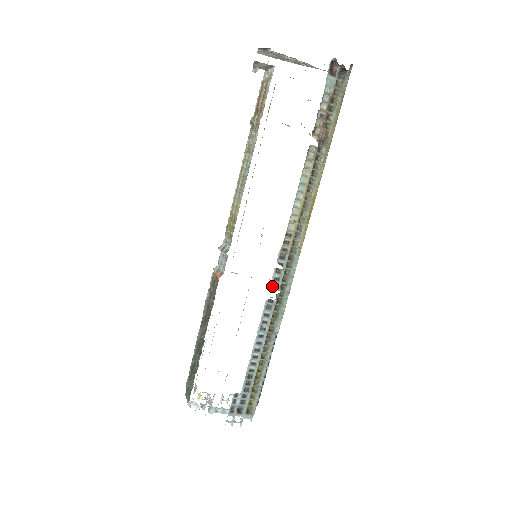
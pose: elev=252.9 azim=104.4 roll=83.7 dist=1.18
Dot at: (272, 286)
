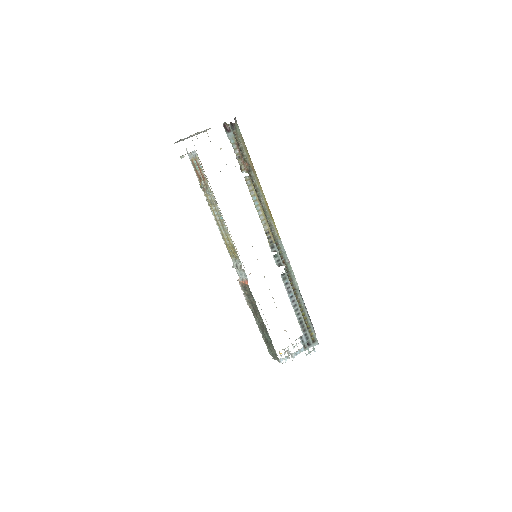
Dot at: (278, 266)
